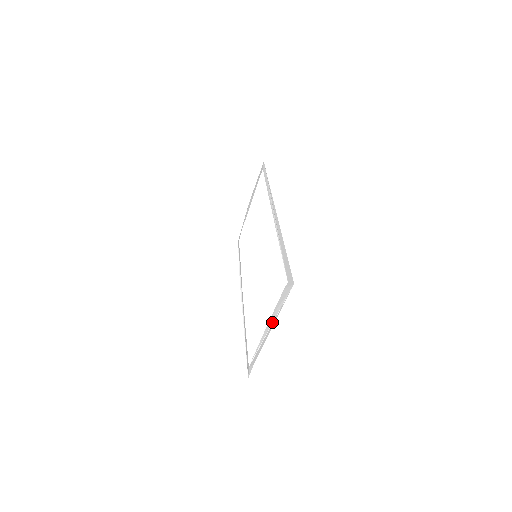
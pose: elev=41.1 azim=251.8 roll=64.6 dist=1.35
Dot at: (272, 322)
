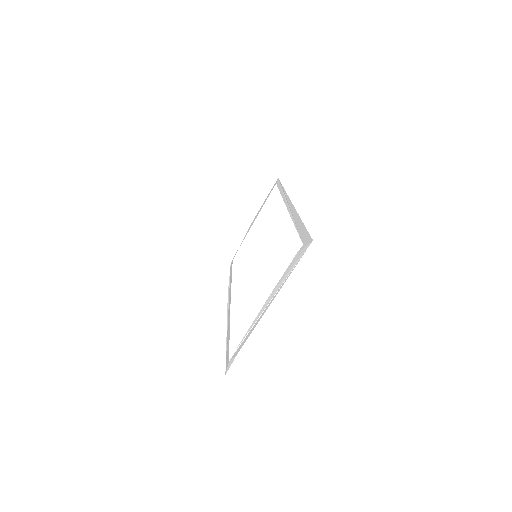
Dot at: (273, 295)
